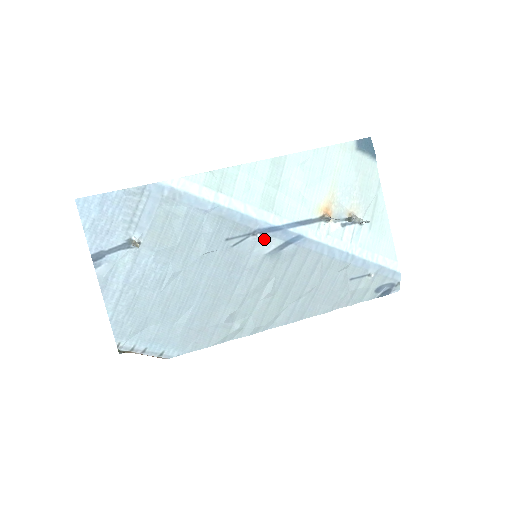
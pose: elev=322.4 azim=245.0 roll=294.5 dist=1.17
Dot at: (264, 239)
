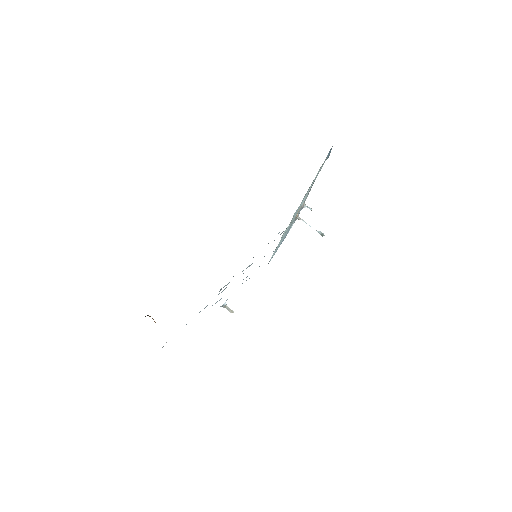
Dot at: occluded
